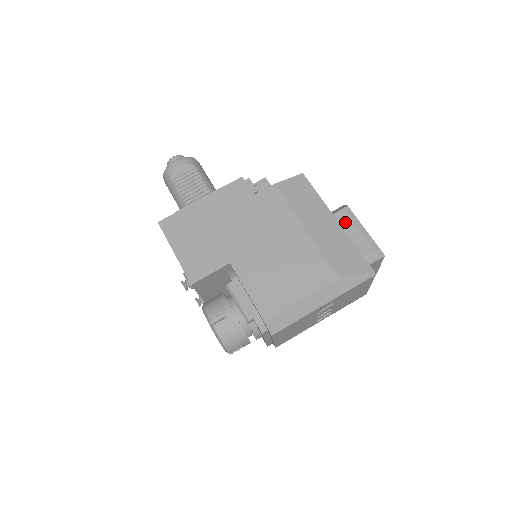
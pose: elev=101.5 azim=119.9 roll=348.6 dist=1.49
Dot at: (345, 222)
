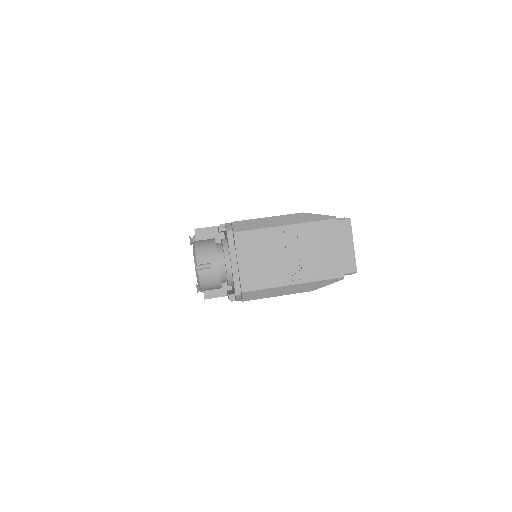
Dot at: occluded
